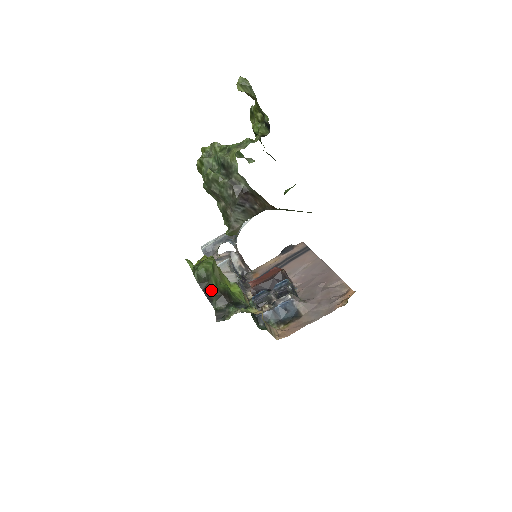
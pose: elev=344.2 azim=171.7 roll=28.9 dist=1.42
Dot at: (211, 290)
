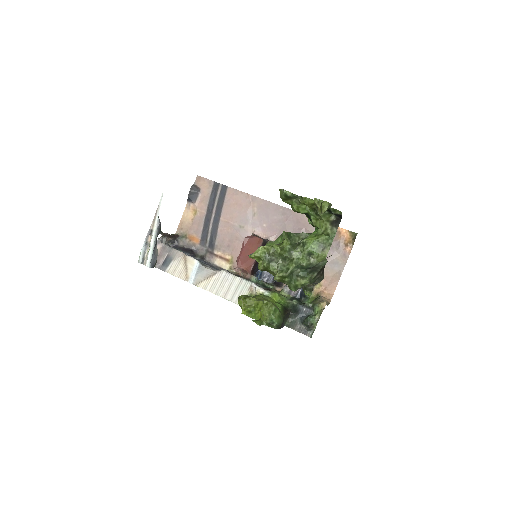
Dot at: occluded
